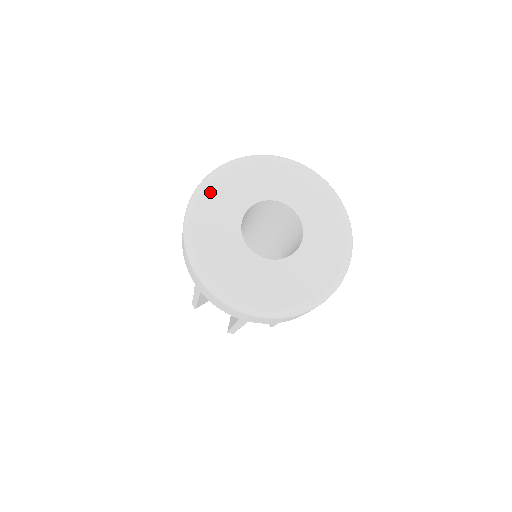
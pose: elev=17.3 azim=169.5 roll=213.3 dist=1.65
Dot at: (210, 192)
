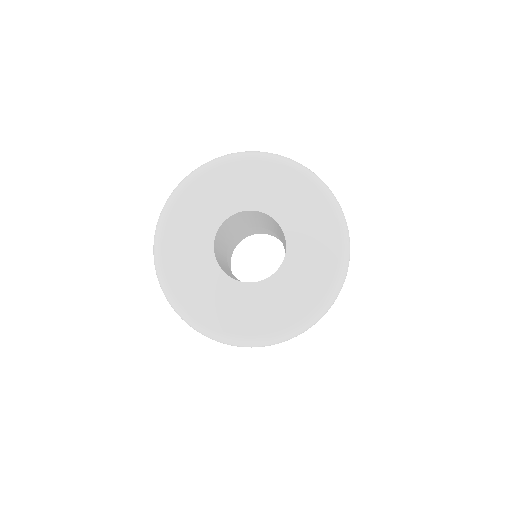
Dot at: (216, 172)
